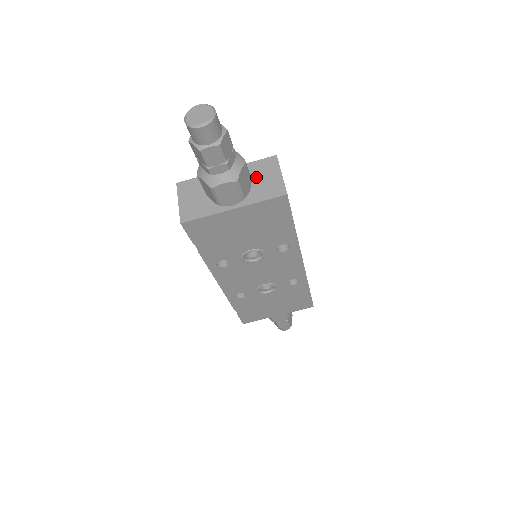
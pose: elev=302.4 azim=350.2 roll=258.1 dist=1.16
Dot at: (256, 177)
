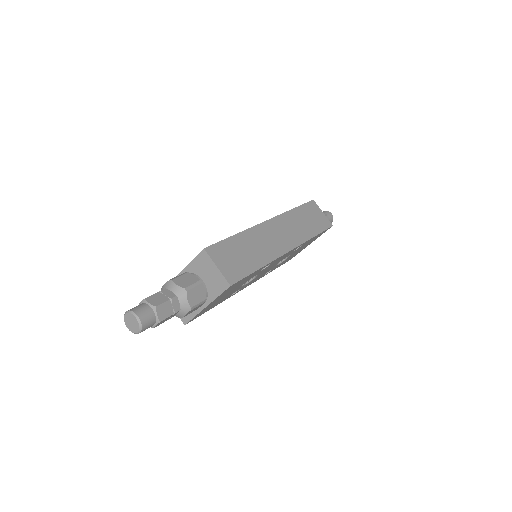
Dot at: (203, 275)
